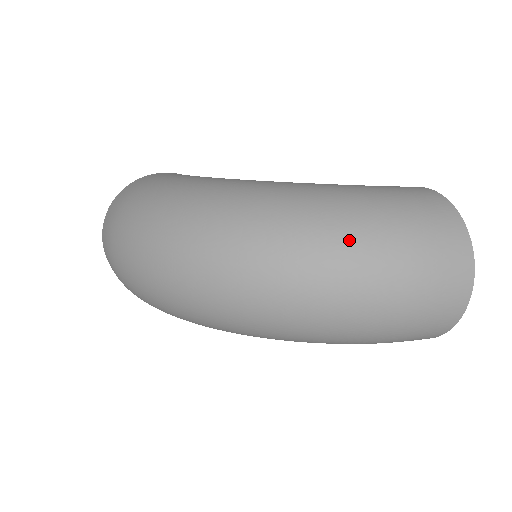
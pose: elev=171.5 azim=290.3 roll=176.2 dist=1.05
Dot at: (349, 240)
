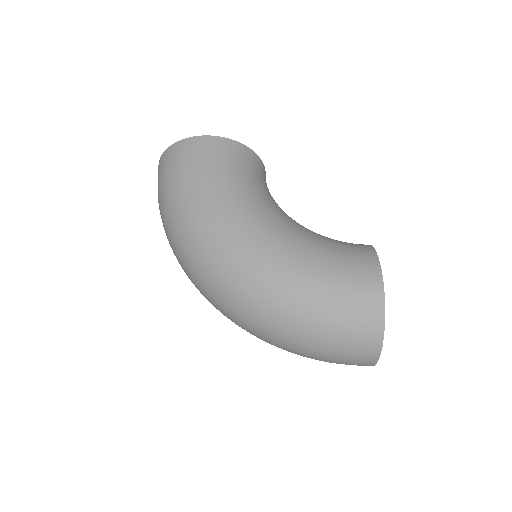
Dot at: (286, 330)
